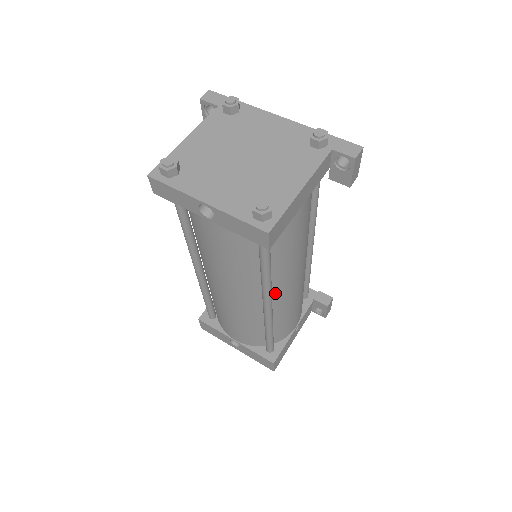
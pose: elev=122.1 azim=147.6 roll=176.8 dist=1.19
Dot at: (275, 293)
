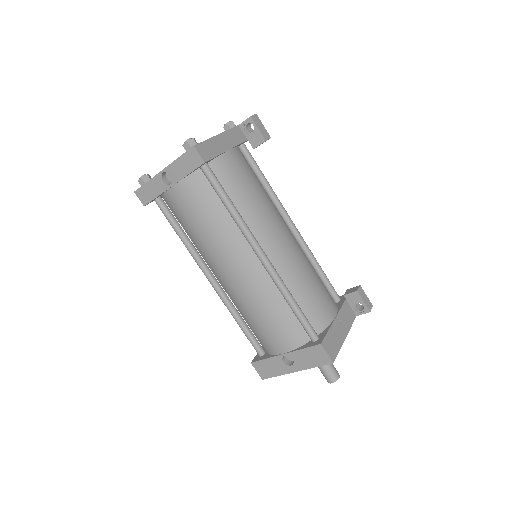
Dot at: (265, 247)
